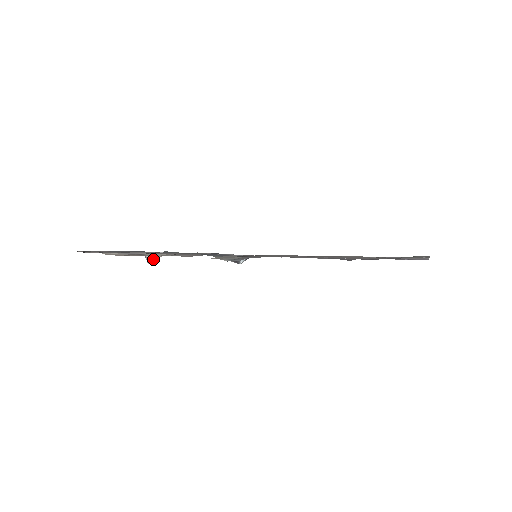
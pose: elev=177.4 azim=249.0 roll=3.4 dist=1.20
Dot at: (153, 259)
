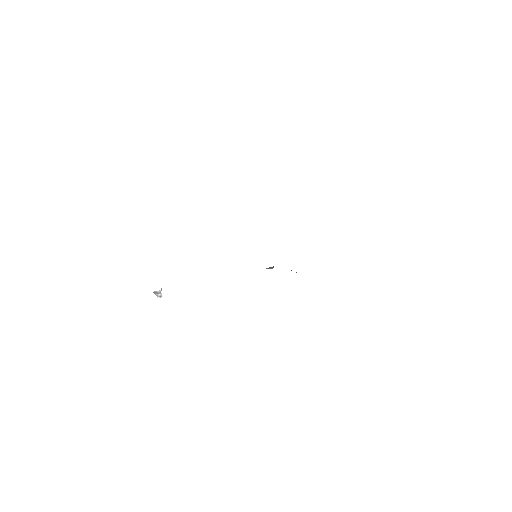
Dot at: occluded
